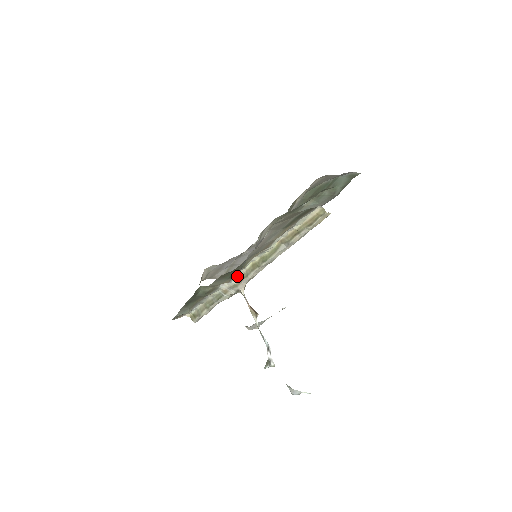
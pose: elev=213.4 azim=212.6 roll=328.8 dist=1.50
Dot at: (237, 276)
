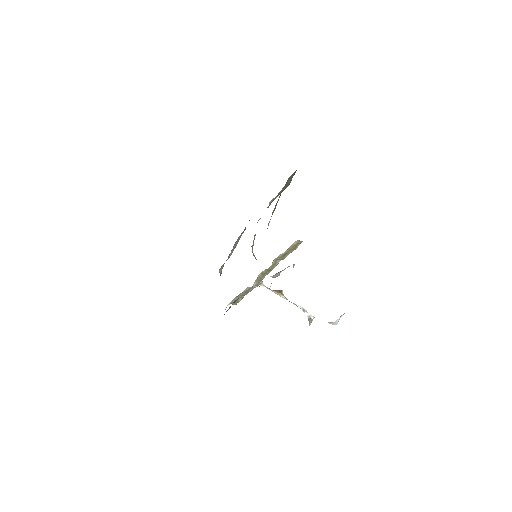
Dot at: (254, 283)
